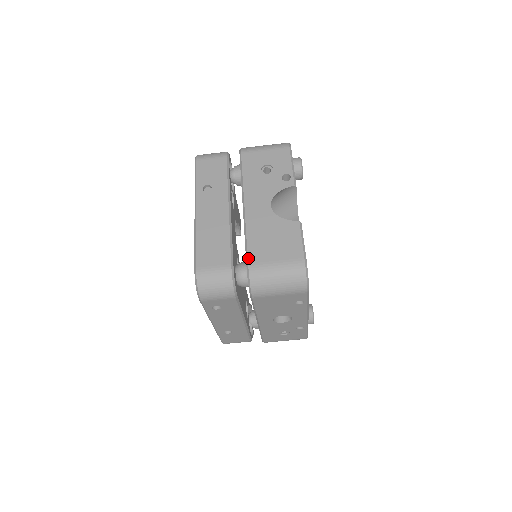
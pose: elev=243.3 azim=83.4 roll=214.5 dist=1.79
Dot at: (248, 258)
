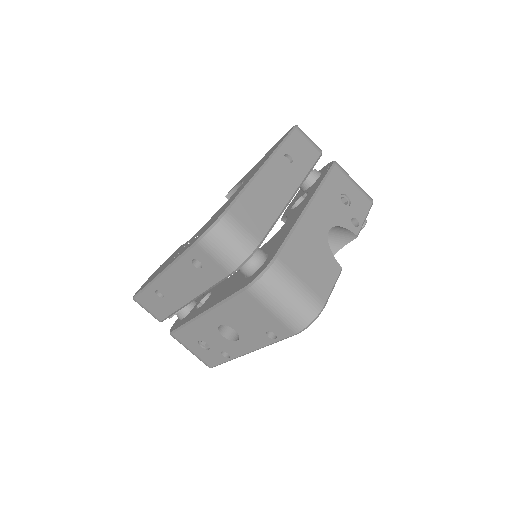
Dot at: (281, 252)
